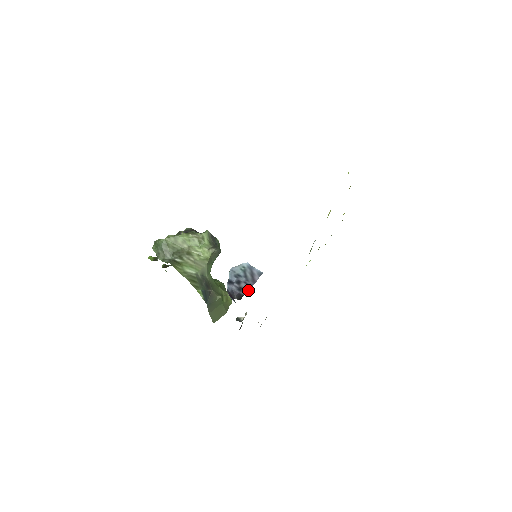
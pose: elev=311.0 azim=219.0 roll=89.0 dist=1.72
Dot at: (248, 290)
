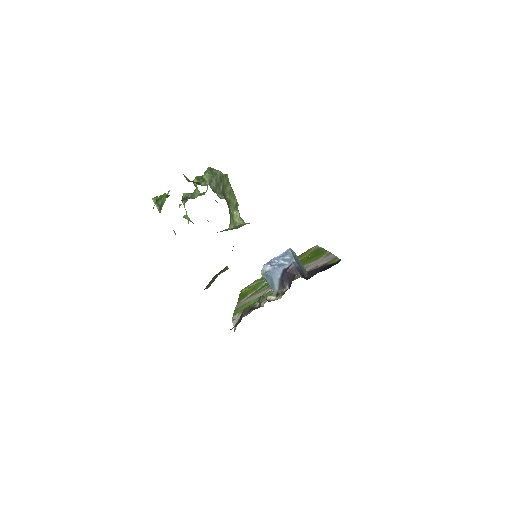
Dot at: (307, 276)
